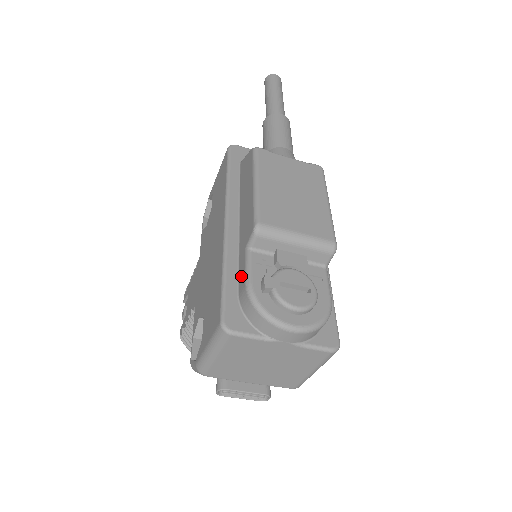
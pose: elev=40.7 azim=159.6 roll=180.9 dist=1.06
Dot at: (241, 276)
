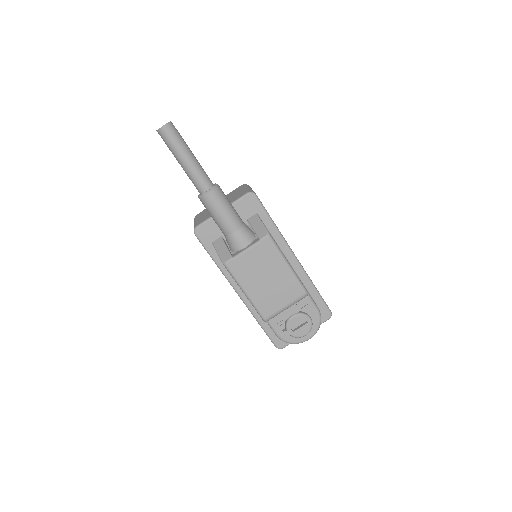
Dot at: occluded
